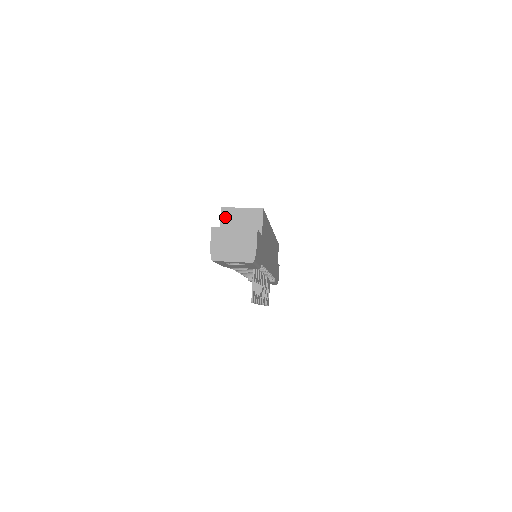
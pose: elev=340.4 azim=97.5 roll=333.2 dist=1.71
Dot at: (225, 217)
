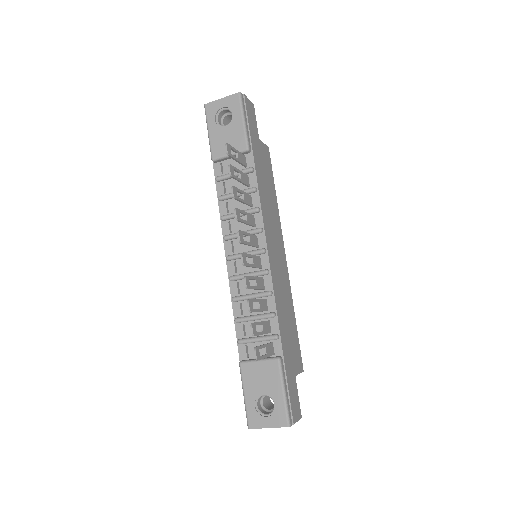
Dot at: occluded
